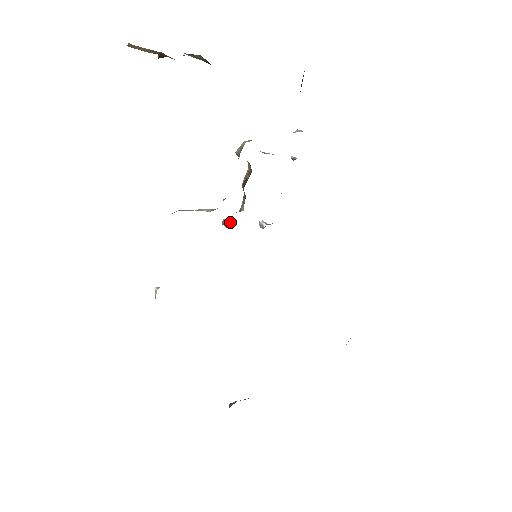
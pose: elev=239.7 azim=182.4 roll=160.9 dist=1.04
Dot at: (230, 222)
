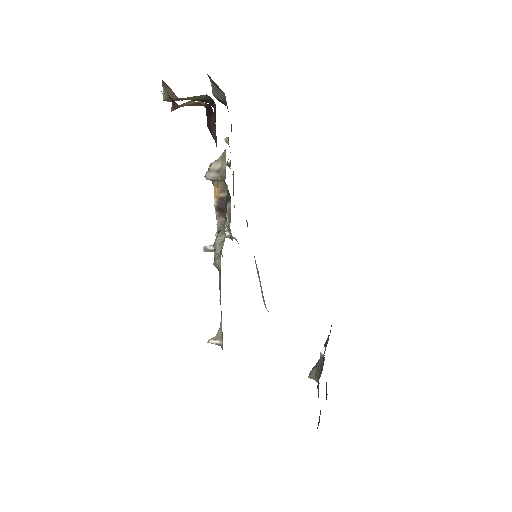
Dot at: occluded
